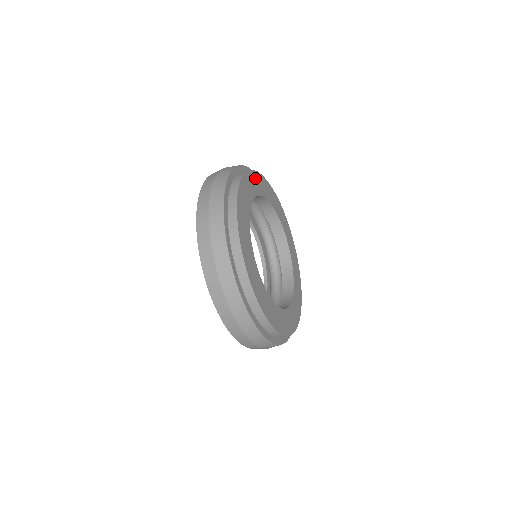
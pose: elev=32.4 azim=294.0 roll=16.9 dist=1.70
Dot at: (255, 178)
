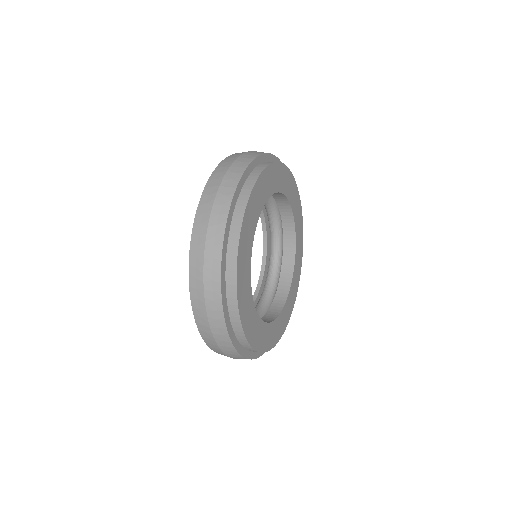
Dot at: (272, 173)
